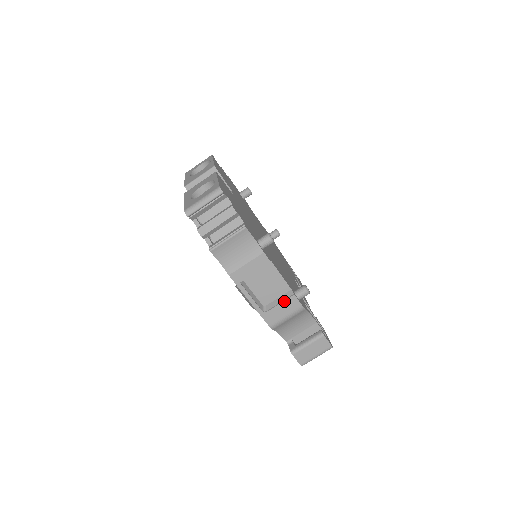
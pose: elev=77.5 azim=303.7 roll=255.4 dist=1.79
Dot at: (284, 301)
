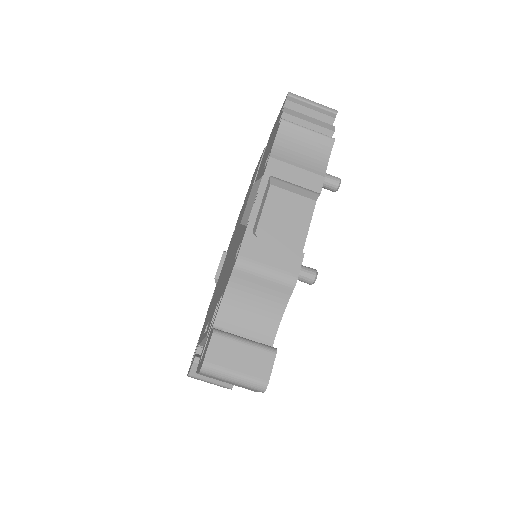
Dot at: (286, 247)
